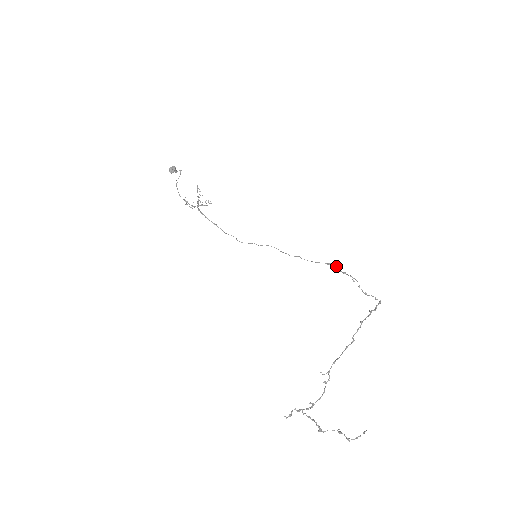
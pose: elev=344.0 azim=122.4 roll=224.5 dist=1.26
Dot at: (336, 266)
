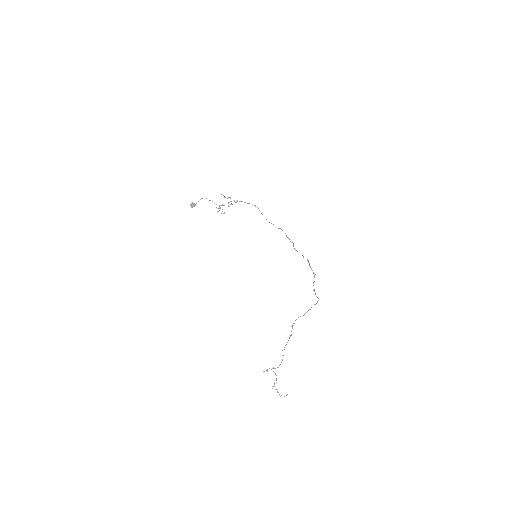
Dot at: (307, 259)
